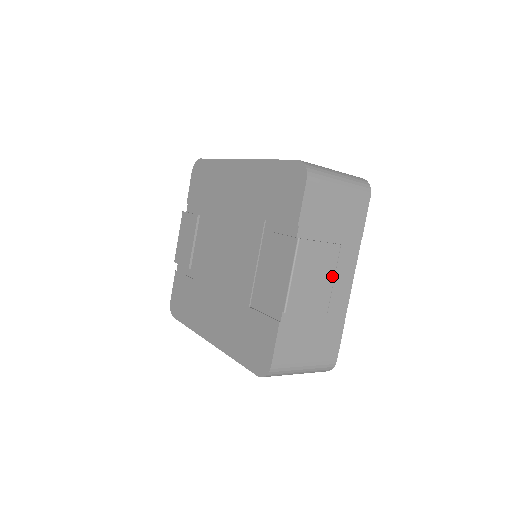
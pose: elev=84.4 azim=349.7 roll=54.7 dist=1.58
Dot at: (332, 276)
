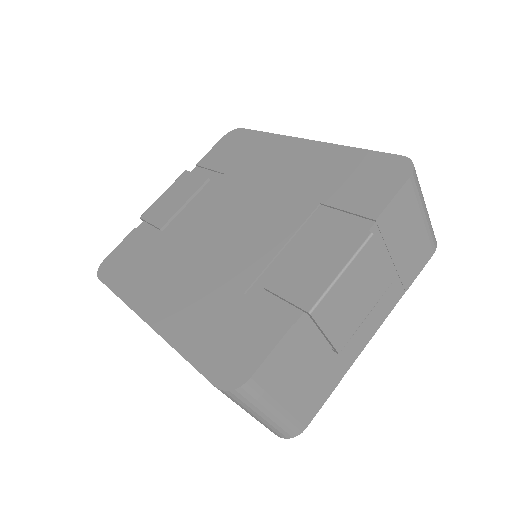
Dot at: (368, 310)
